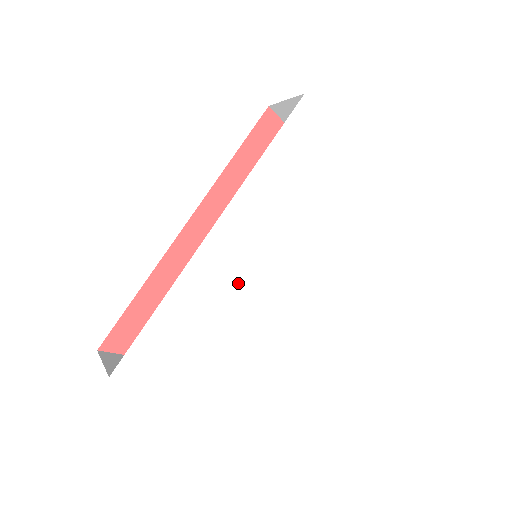
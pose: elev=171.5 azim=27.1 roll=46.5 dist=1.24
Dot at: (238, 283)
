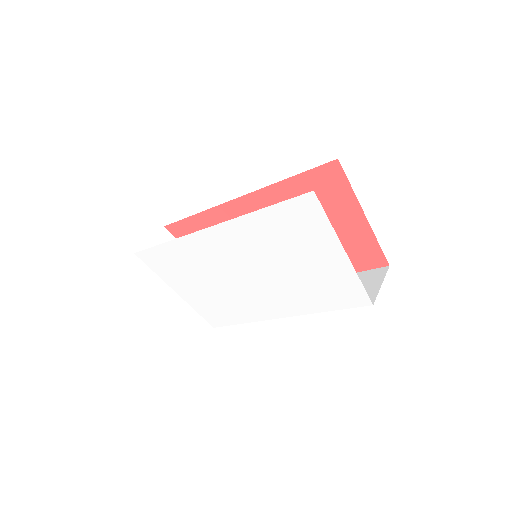
Dot at: (215, 266)
